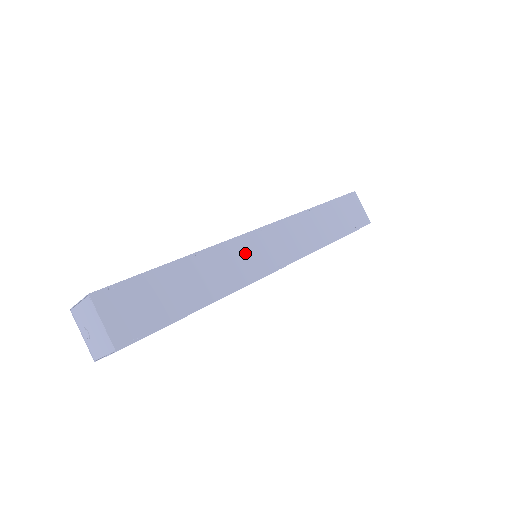
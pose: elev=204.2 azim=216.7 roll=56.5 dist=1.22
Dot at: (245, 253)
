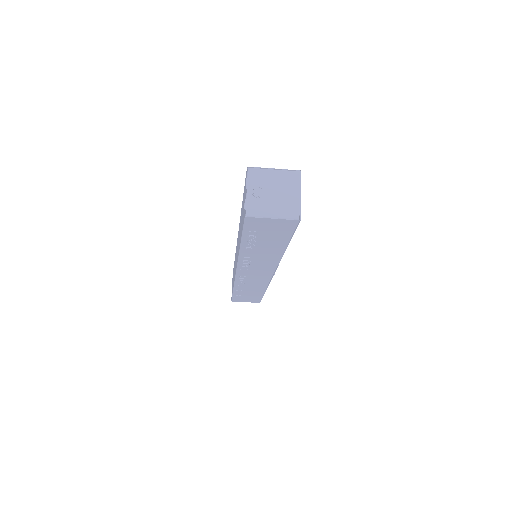
Dot at: occluded
